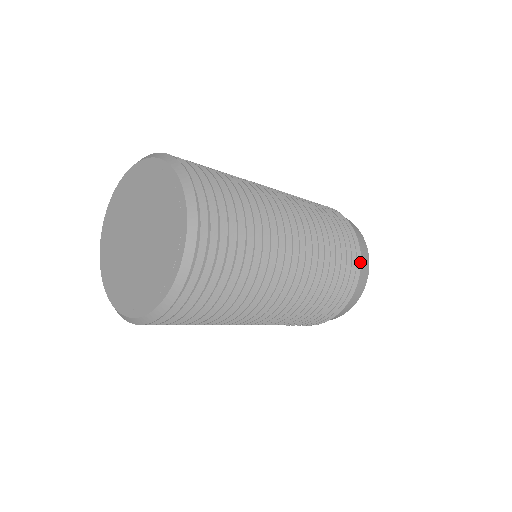
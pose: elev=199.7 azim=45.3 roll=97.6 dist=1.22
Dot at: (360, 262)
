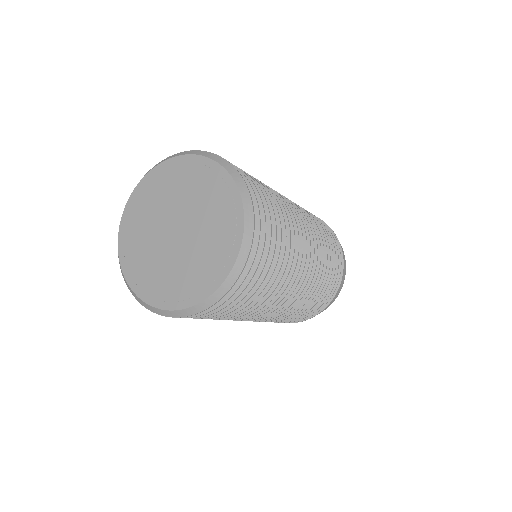
Dot at: (342, 257)
